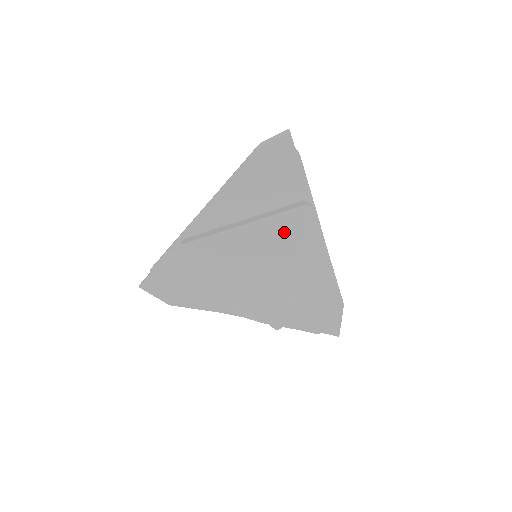
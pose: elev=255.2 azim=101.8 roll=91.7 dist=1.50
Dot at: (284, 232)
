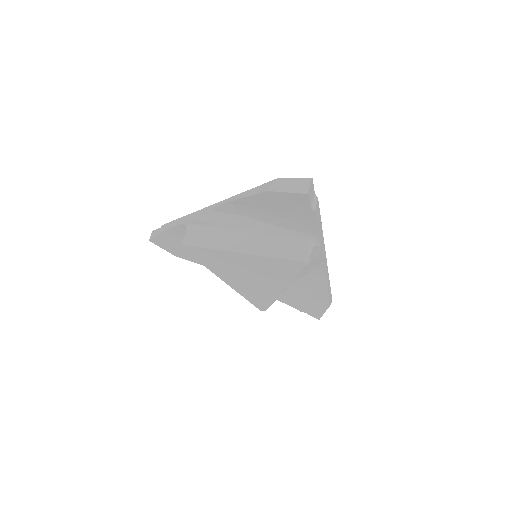
Dot at: (278, 269)
